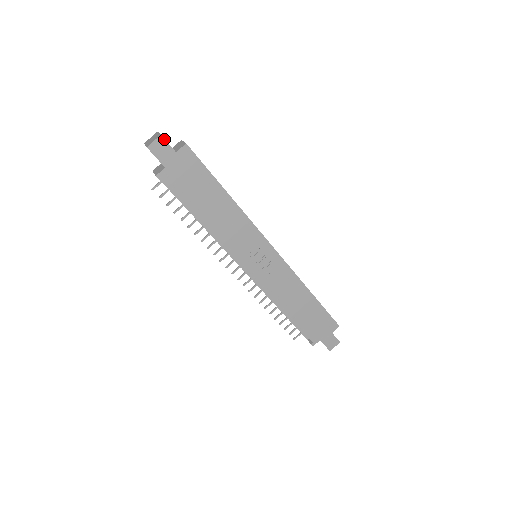
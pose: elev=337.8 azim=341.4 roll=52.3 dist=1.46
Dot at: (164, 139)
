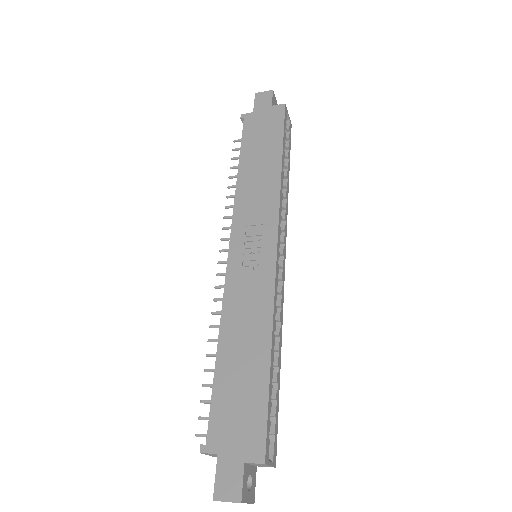
Dot at: (272, 94)
